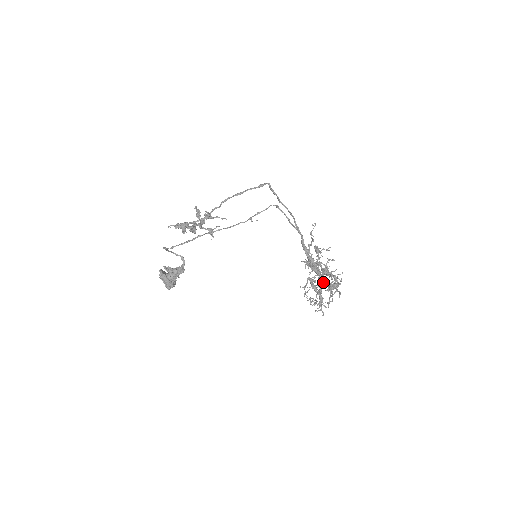
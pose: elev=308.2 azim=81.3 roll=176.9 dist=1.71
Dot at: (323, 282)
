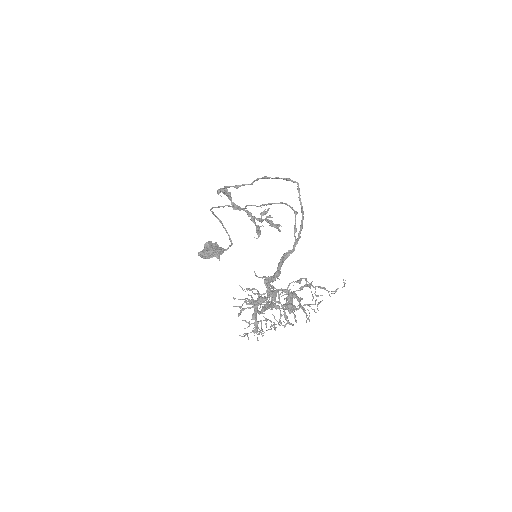
Dot at: occluded
